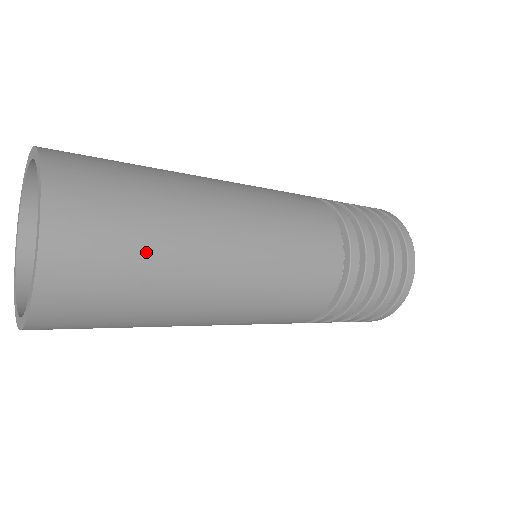
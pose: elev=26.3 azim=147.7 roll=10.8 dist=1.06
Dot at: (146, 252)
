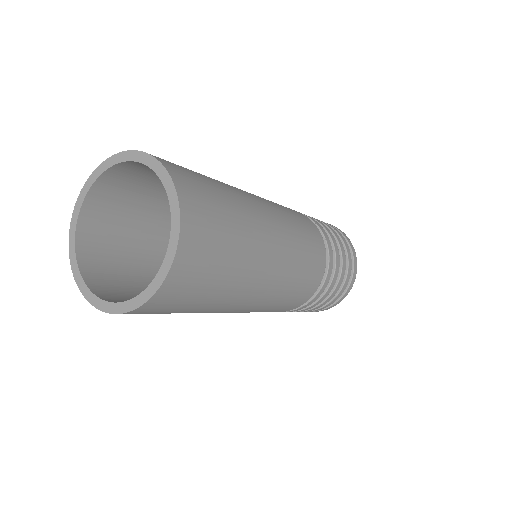
Dot at: (228, 271)
